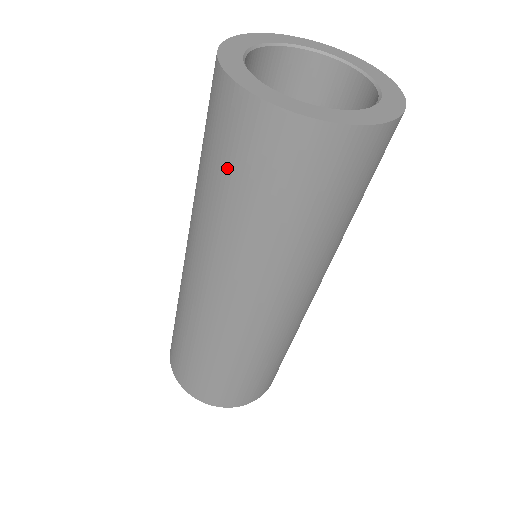
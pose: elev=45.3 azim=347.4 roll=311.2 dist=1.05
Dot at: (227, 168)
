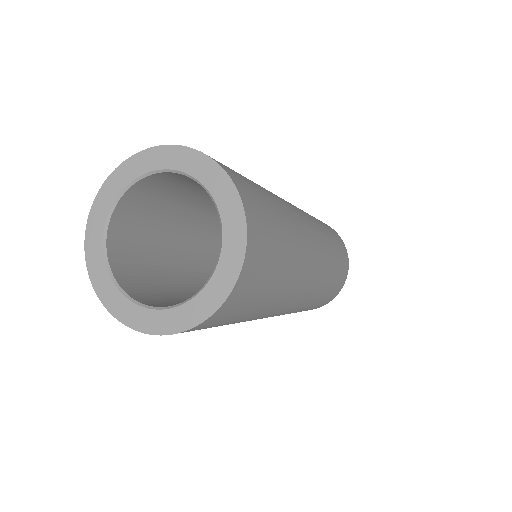
Dot at: occluded
